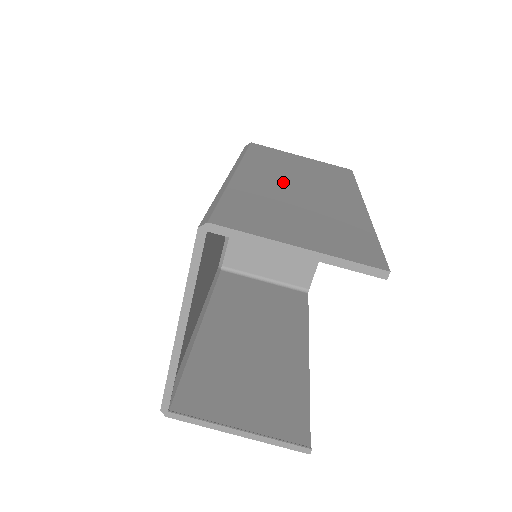
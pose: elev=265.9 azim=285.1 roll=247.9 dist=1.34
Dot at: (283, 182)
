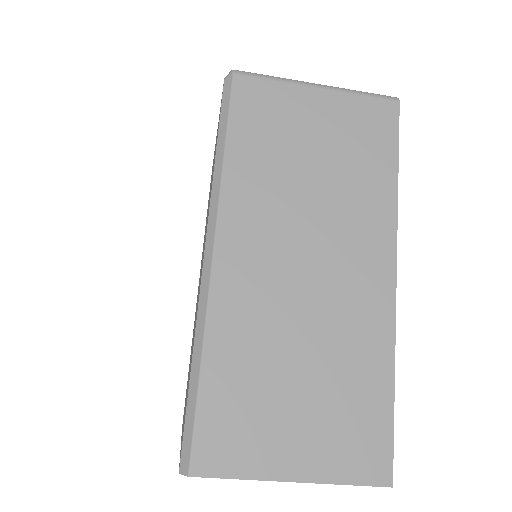
Dot at: (282, 256)
